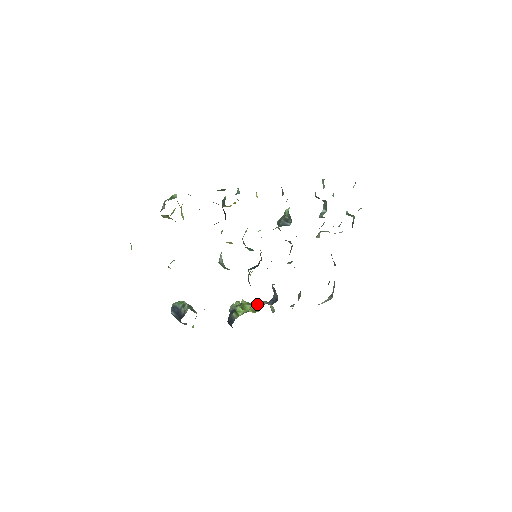
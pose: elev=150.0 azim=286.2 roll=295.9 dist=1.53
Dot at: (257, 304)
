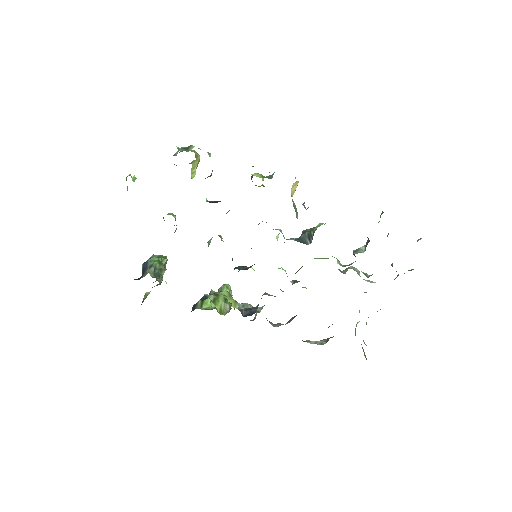
Dot at: (230, 306)
